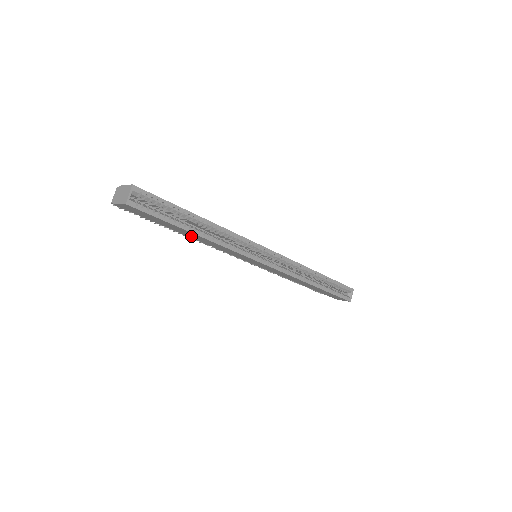
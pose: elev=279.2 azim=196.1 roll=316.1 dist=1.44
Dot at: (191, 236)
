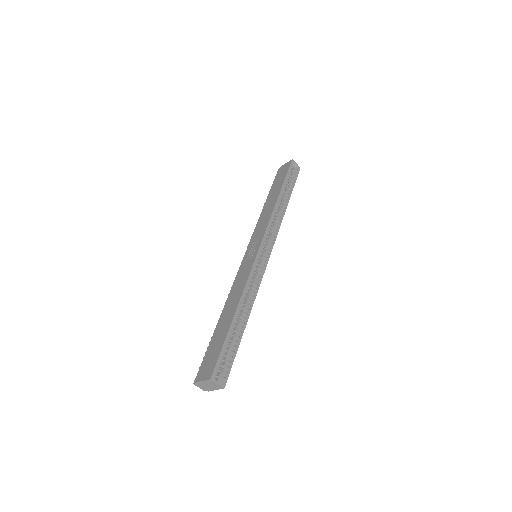
Dot at: occluded
